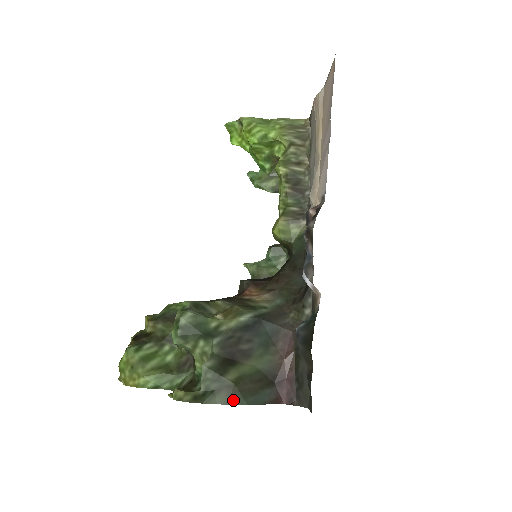
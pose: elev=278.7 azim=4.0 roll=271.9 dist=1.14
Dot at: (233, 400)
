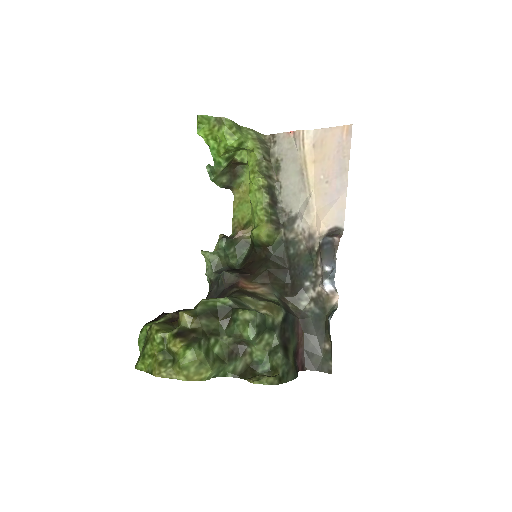
Dot at: (294, 376)
